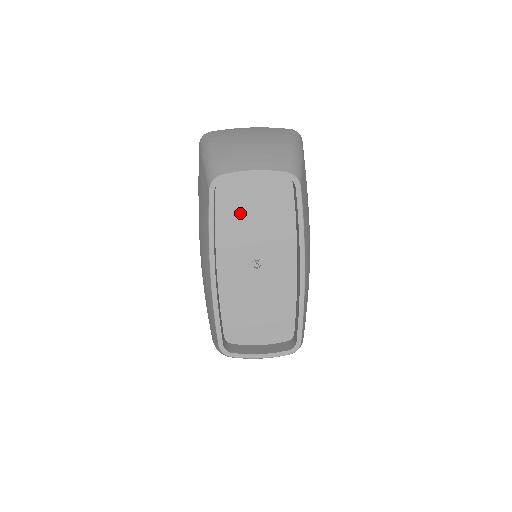
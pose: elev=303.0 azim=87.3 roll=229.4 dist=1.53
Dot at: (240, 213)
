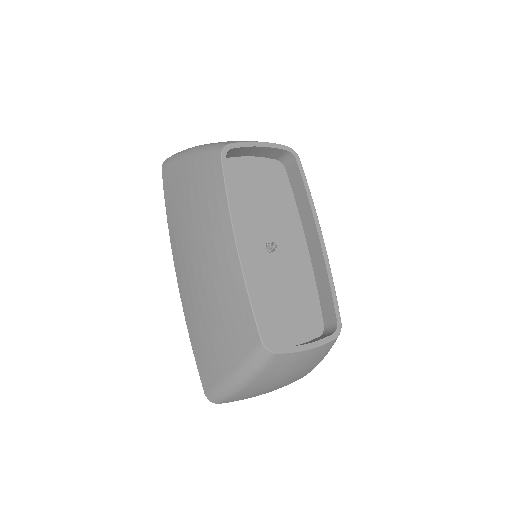
Dot at: (245, 193)
